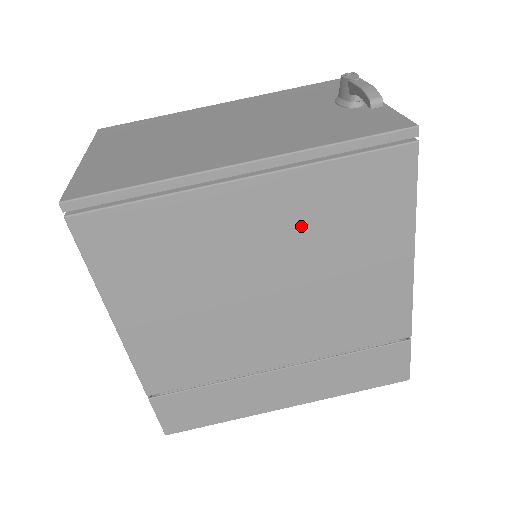
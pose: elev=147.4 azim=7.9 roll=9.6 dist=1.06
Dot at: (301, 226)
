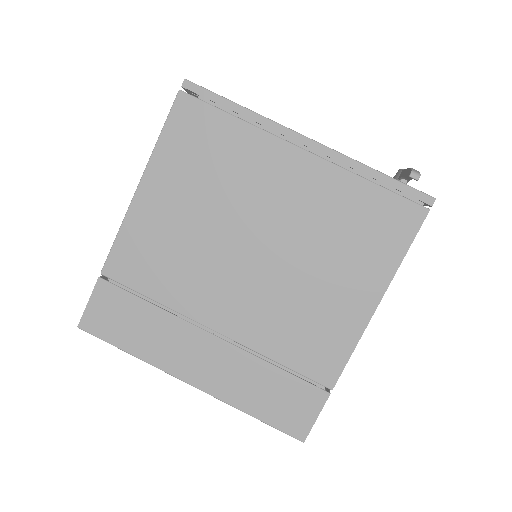
Dot at: (315, 213)
